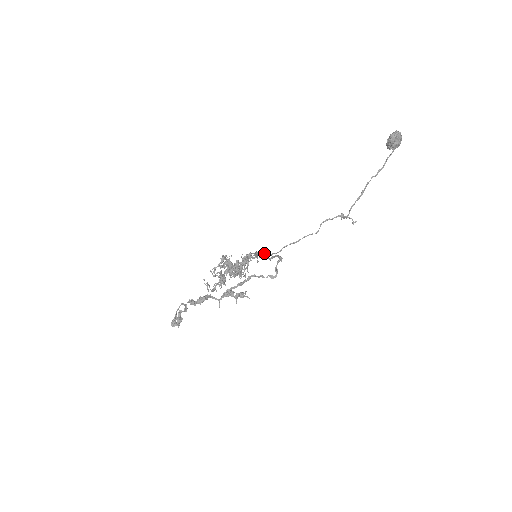
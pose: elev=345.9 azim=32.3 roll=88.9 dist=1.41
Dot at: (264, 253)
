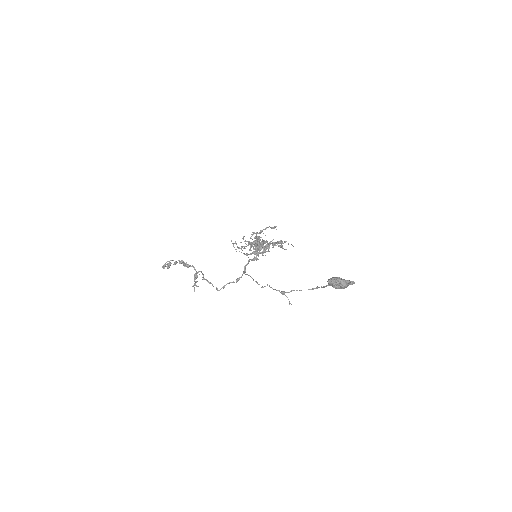
Dot at: (247, 263)
